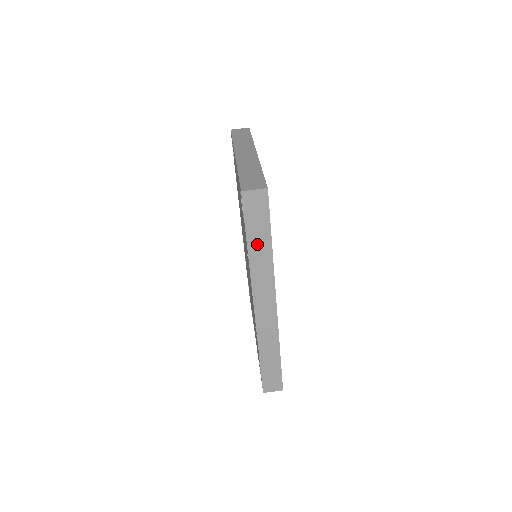
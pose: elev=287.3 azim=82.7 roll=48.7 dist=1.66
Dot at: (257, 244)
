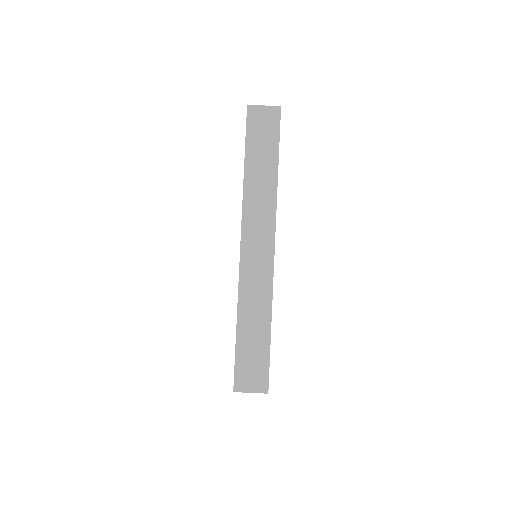
Dot at: occluded
